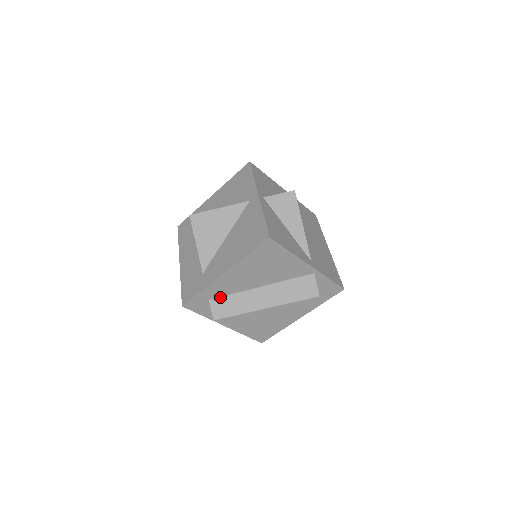
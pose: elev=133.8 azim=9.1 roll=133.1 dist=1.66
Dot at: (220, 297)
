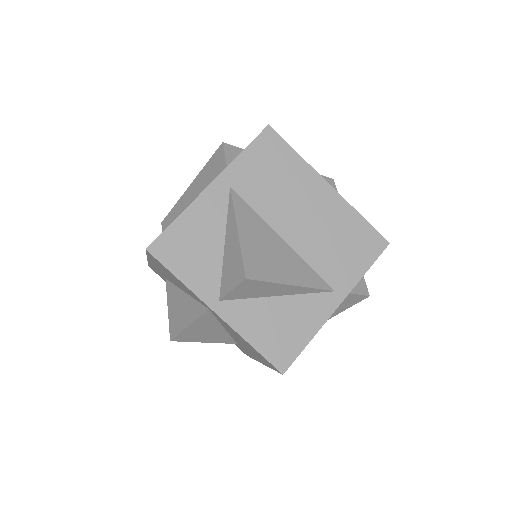
Dot at: occluded
